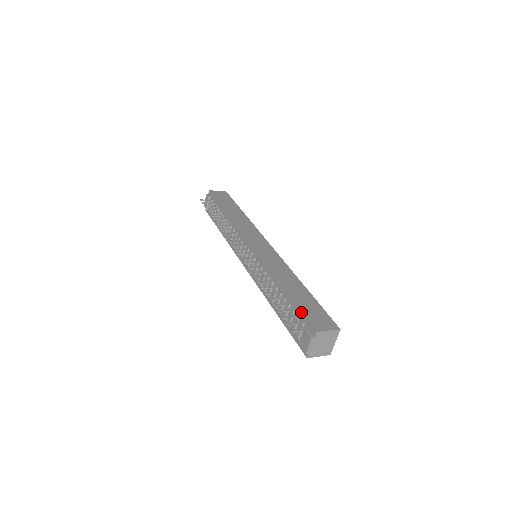
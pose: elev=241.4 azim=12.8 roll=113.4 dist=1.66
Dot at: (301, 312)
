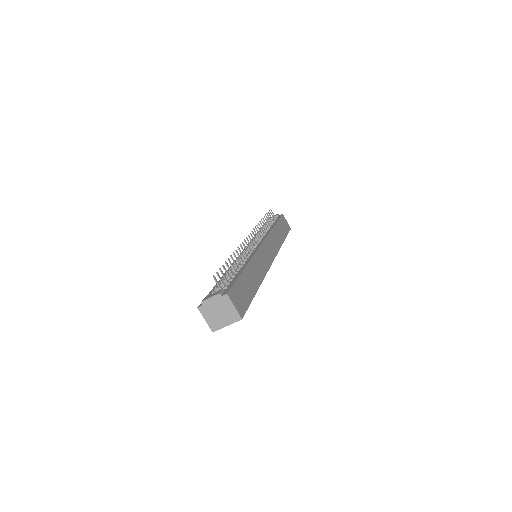
Dot at: (235, 281)
